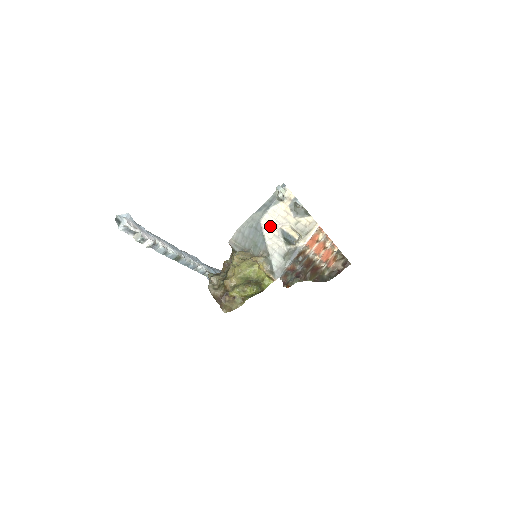
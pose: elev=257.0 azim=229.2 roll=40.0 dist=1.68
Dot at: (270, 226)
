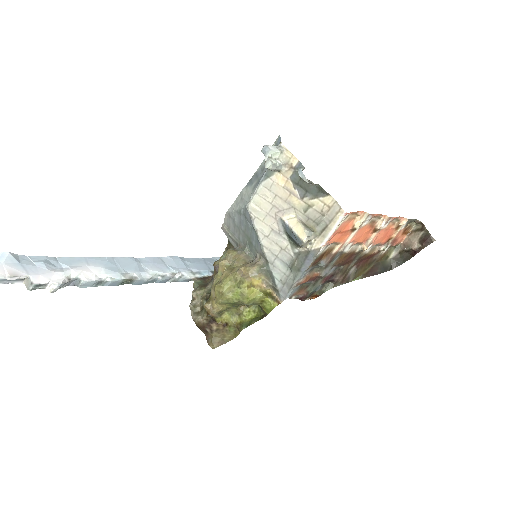
Dot at: (264, 215)
